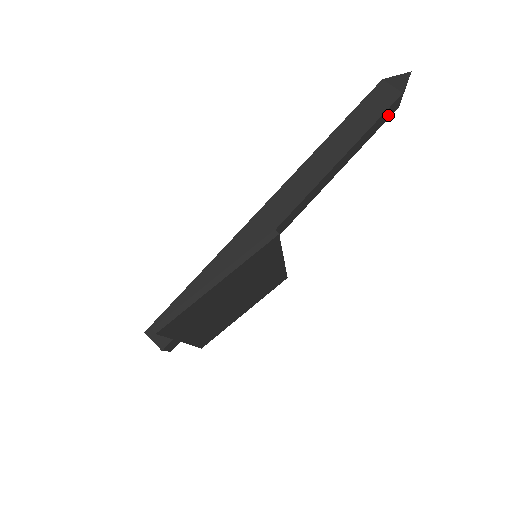
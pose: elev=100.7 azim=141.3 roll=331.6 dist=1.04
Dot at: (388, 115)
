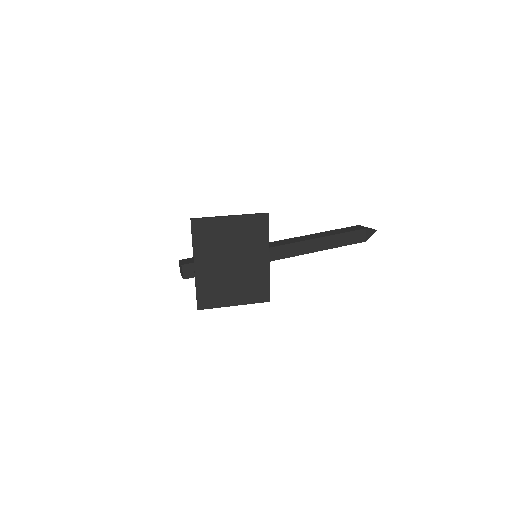
Dot at: (358, 239)
